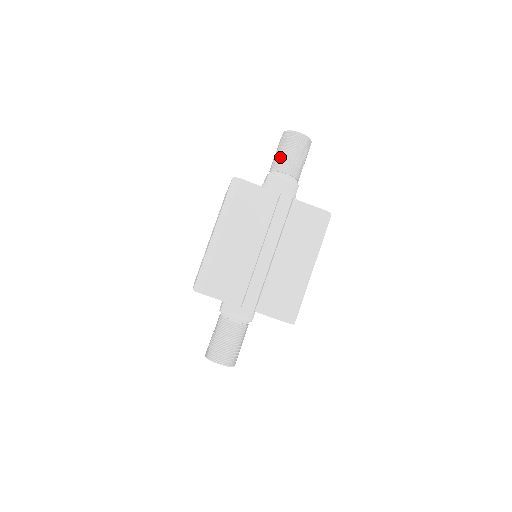
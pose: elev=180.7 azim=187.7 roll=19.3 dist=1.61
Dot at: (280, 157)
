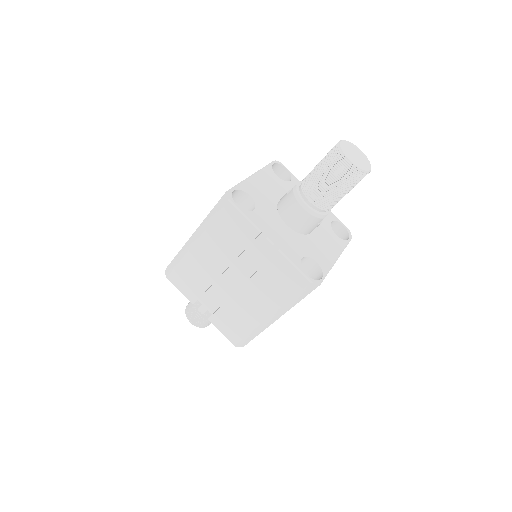
Dot at: (314, 175)
